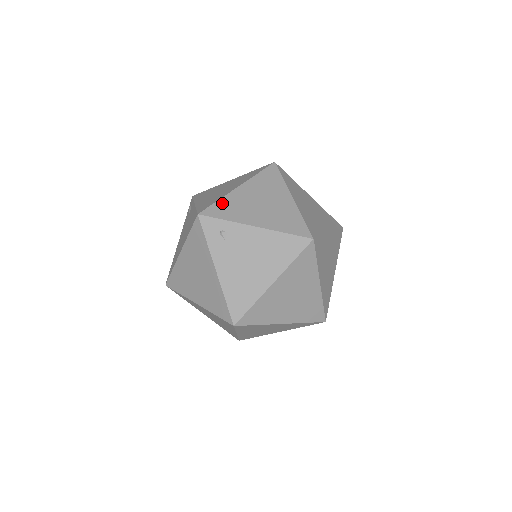
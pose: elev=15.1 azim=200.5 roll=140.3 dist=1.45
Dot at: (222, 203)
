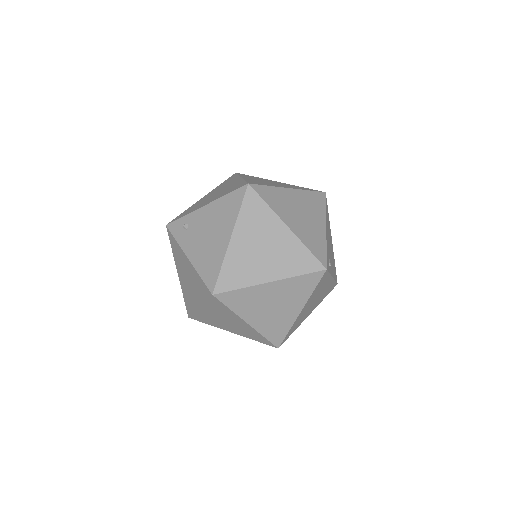
Dot at: (186, 211)
